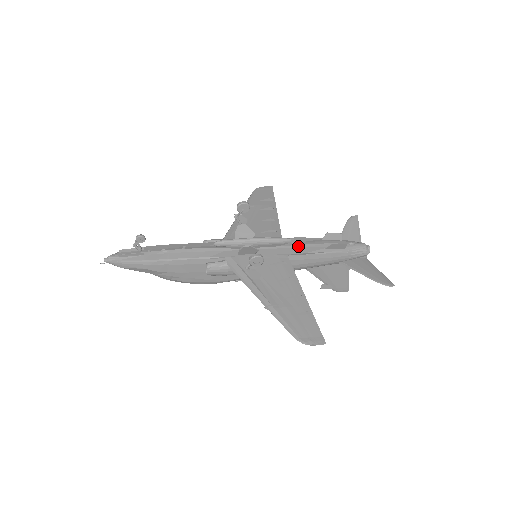
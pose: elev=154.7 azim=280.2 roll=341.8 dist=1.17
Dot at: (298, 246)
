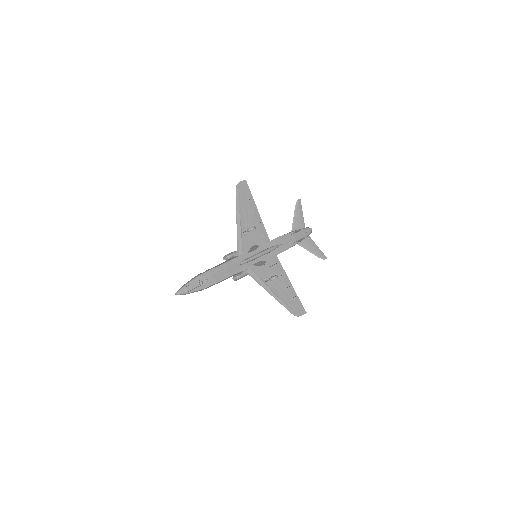
Dot at: (281, 246)
